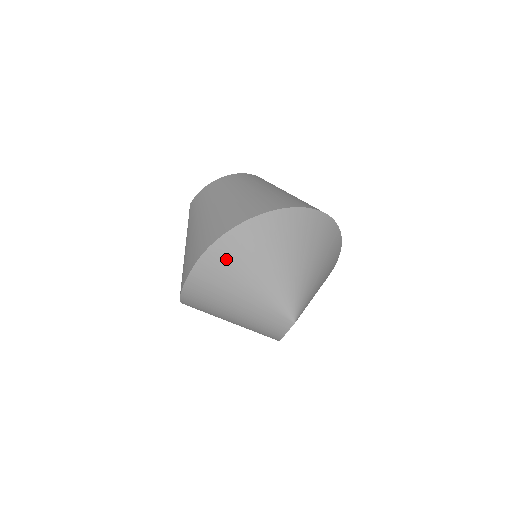
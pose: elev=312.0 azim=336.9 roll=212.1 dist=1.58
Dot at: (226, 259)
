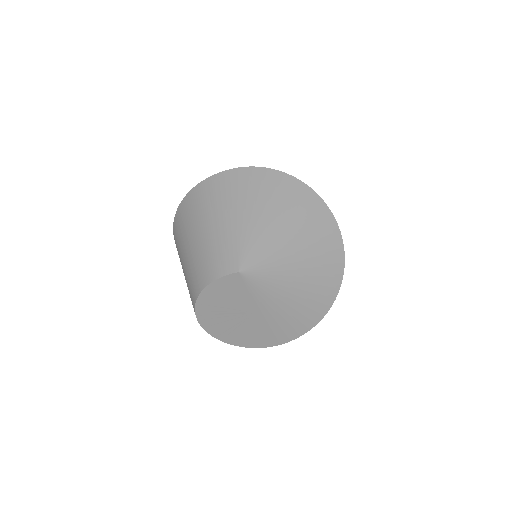
Dot at: (259, 183)
